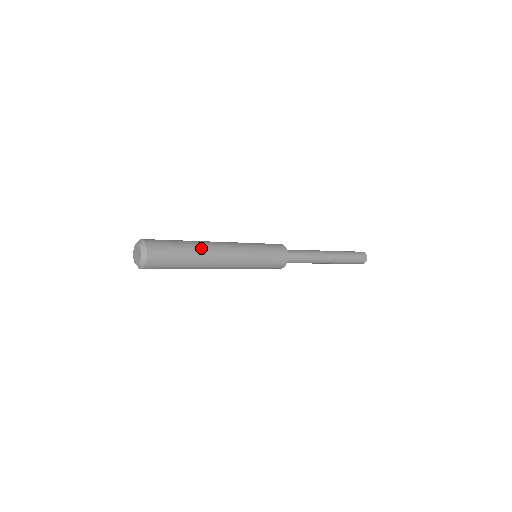
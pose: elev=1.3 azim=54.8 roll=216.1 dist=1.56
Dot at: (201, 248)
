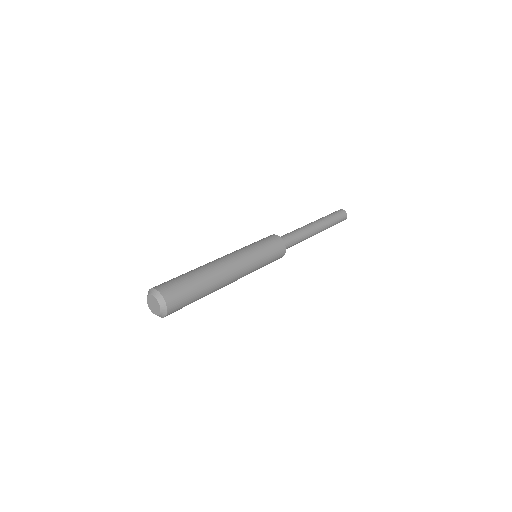
Dot at: (214, 289)
